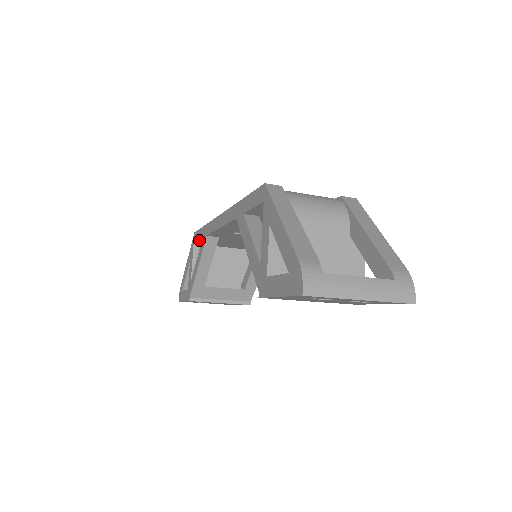
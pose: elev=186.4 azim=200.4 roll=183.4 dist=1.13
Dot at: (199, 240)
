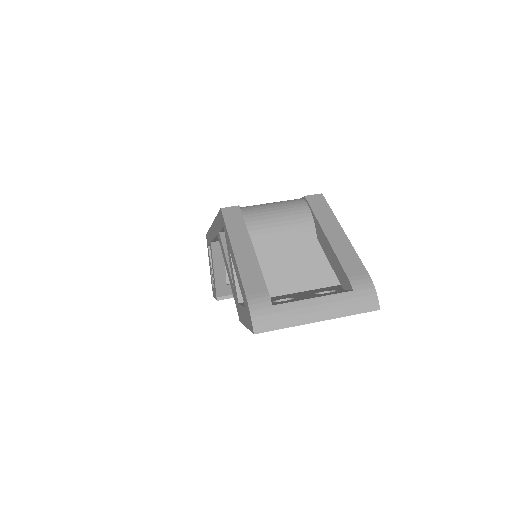
Dot at: (209, 244)
